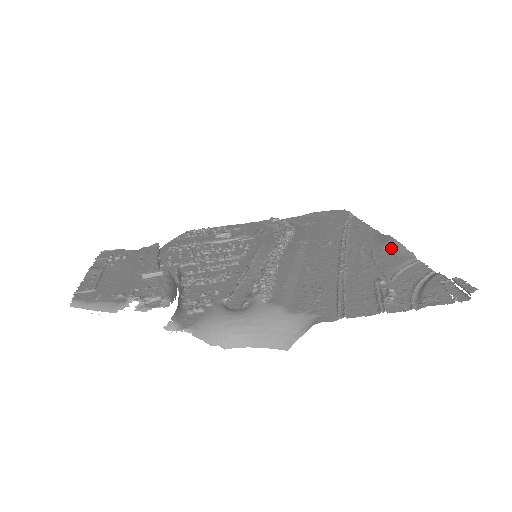
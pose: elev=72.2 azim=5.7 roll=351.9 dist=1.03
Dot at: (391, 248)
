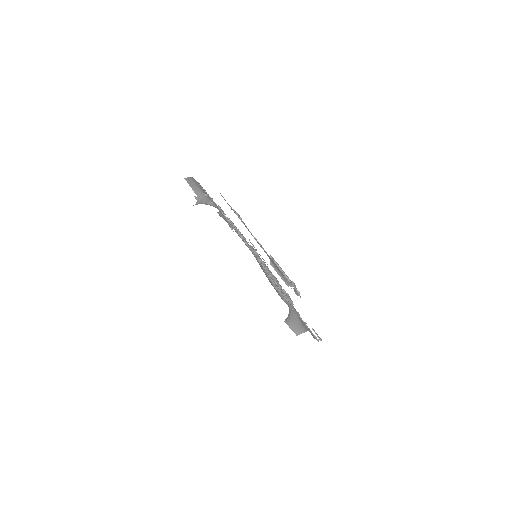
Dot at: occluded
